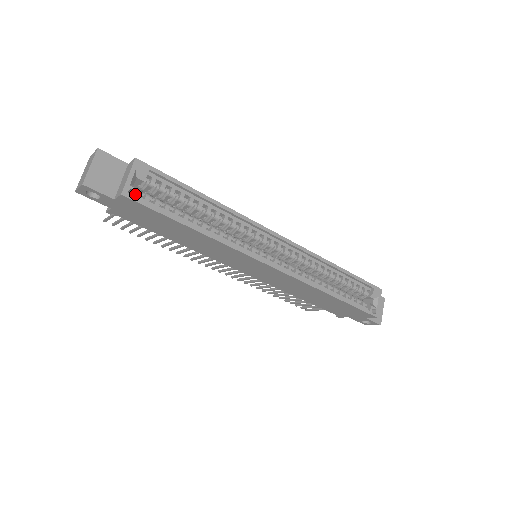
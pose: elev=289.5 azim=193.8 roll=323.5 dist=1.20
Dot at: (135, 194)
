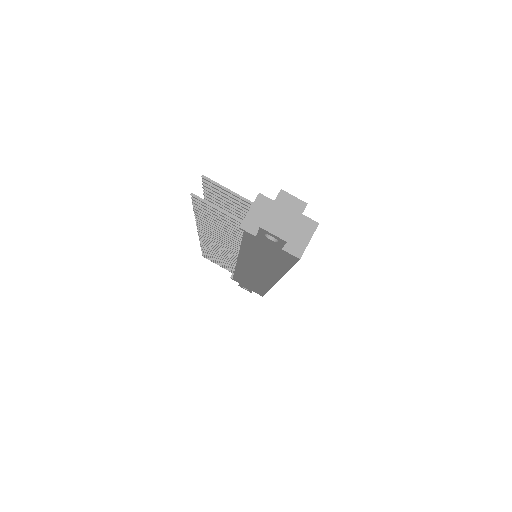
Dot at: occluded
